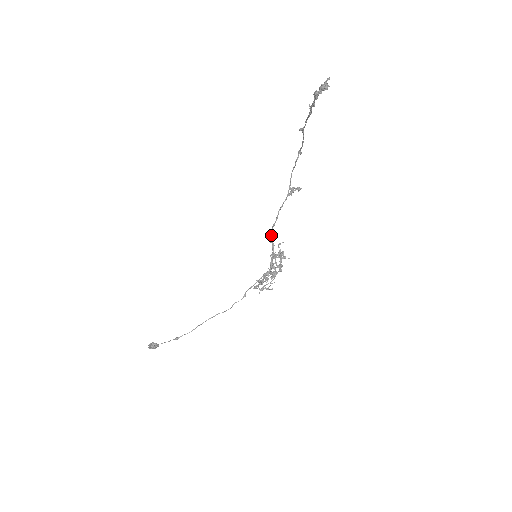
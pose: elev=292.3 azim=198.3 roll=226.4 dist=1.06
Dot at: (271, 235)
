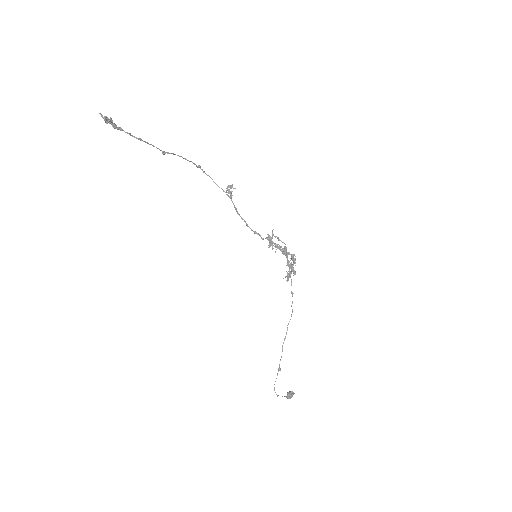
Dot at: (255, 233)
